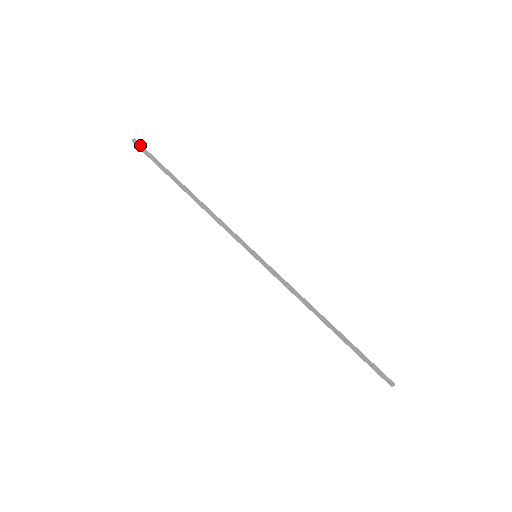
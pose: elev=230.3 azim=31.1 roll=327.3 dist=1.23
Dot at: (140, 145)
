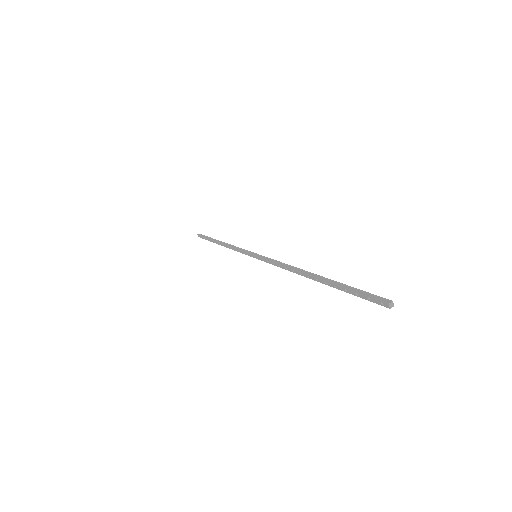
Dot at: (201, 235)
